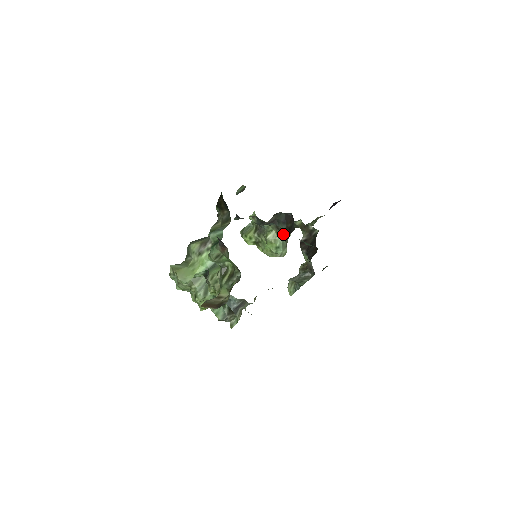
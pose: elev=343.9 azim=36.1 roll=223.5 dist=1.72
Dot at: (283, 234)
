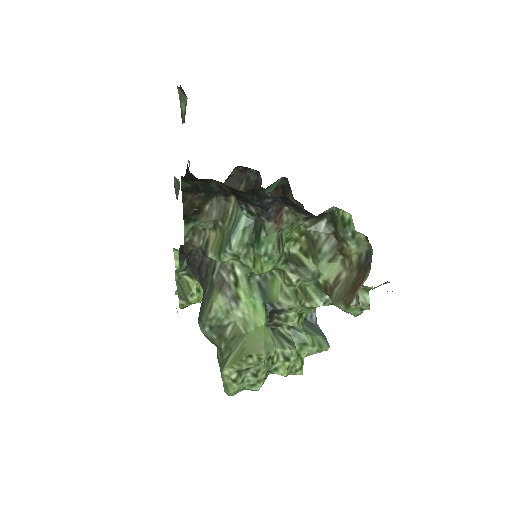
Dot at: occluded
